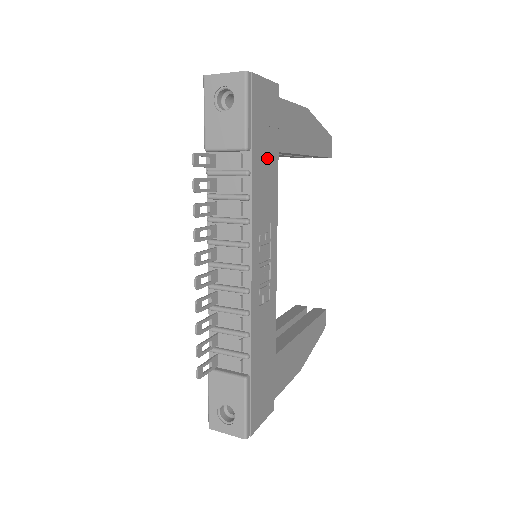
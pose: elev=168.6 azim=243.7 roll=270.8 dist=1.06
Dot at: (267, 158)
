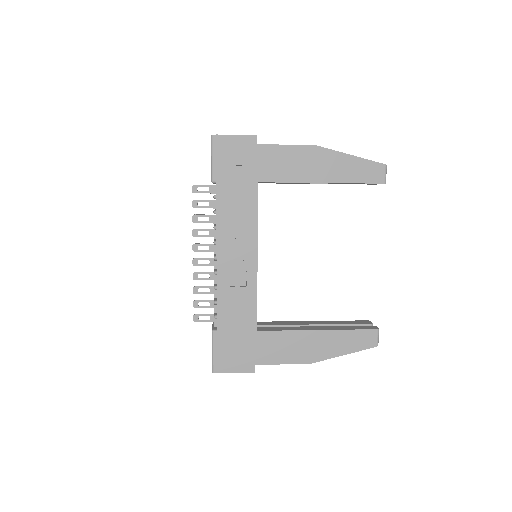
Dot at: (239, 187)
